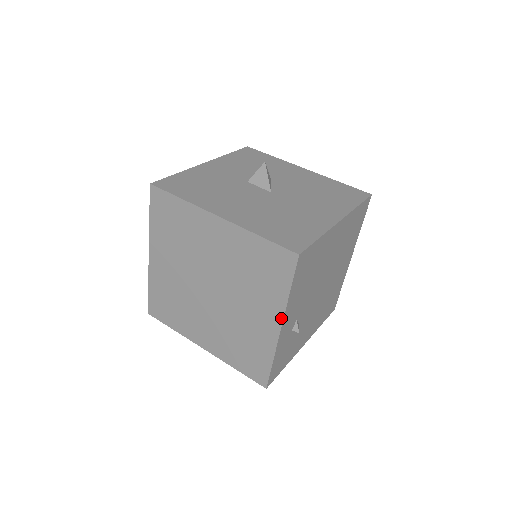
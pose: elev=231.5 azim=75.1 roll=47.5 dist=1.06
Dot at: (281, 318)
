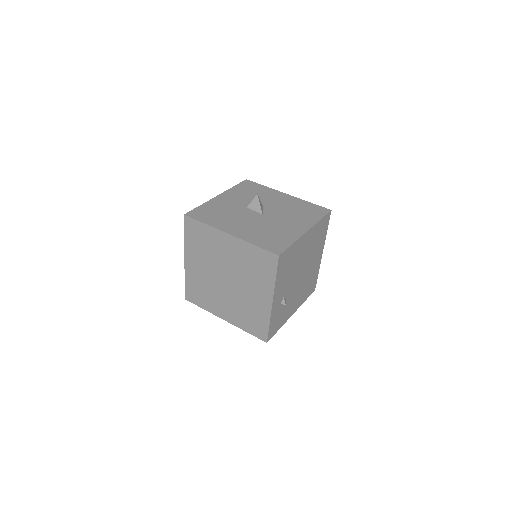
Dot at: (272, 295)
